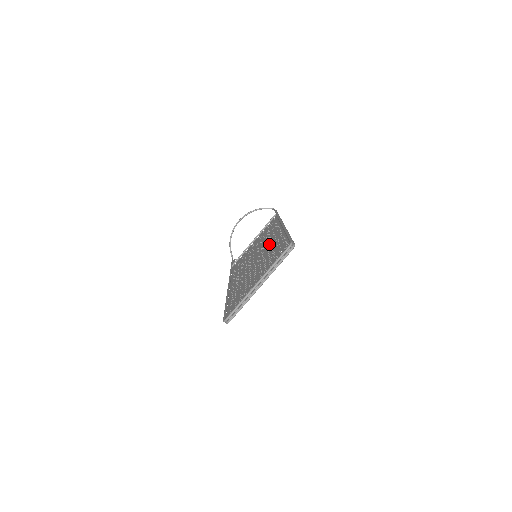
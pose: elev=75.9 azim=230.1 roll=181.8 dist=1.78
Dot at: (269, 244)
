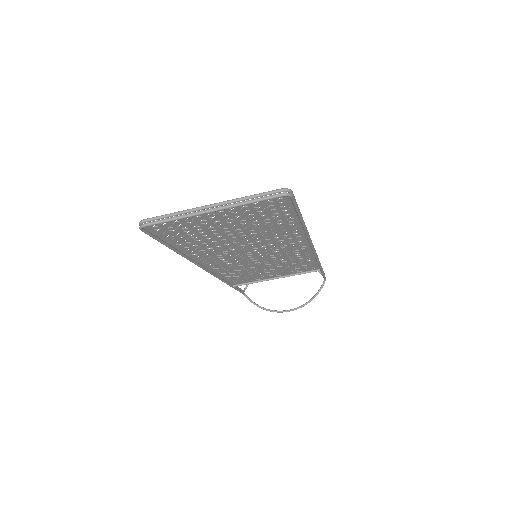
Dot at: (278, 243)
